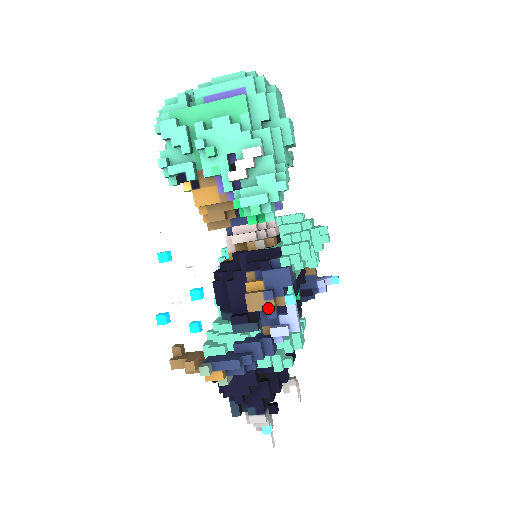
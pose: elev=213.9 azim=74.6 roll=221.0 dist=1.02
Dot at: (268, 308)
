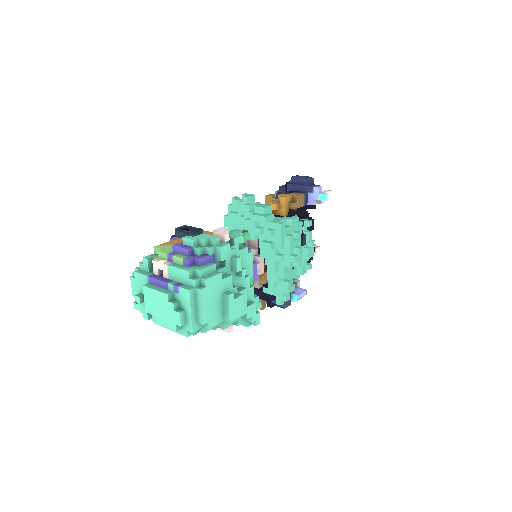
Dot at: occluded
